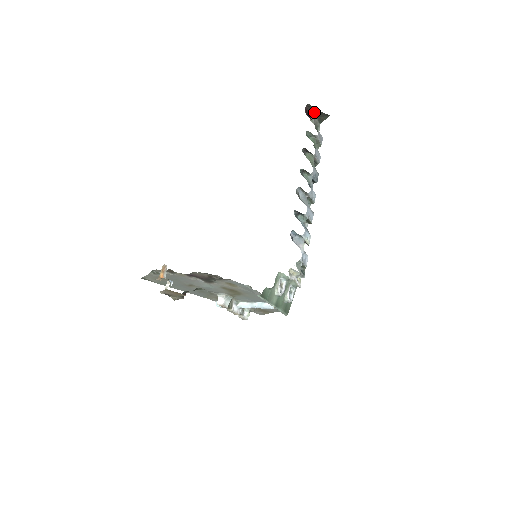
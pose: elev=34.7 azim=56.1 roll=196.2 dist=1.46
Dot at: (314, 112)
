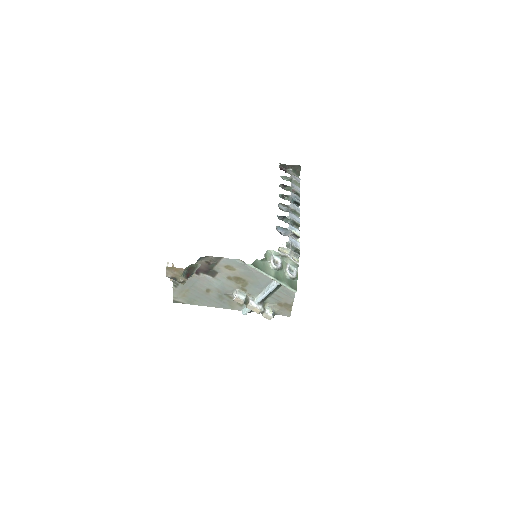
Dot at: (288, 168)
